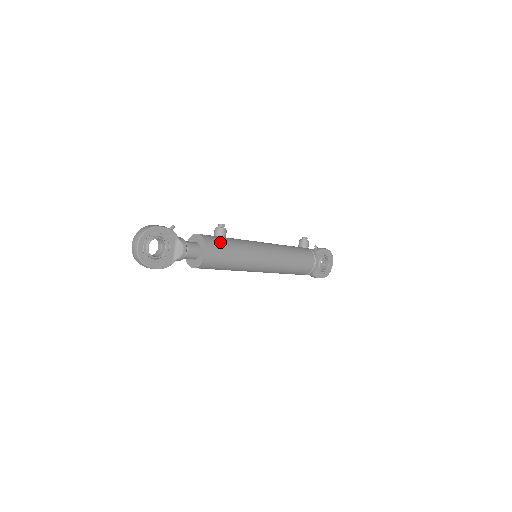
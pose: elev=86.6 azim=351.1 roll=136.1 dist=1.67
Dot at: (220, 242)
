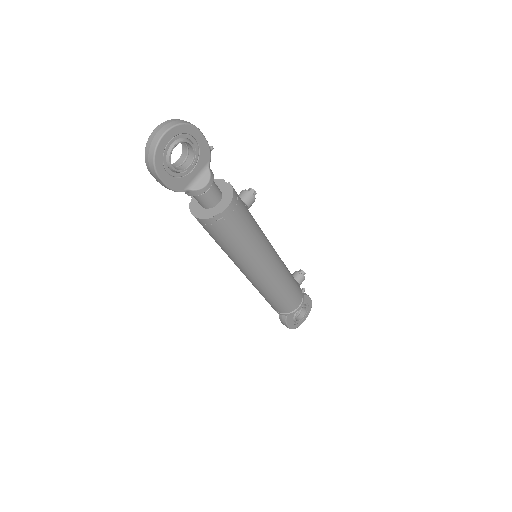
Dot at: (245, 208)
